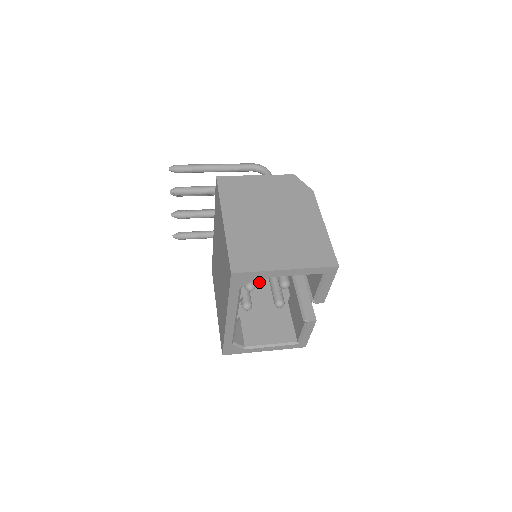
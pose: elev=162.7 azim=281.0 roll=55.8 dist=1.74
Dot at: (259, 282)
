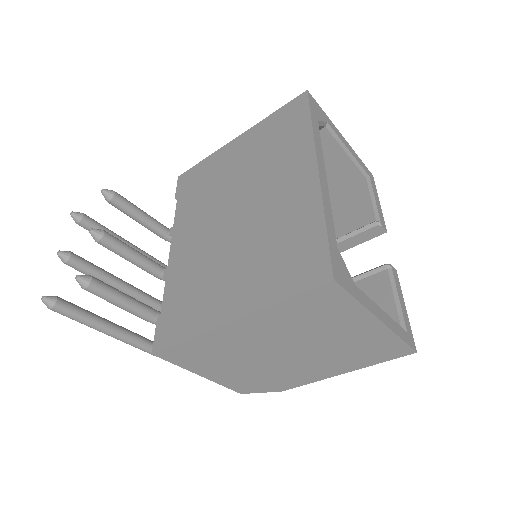
Dot at: occluded
